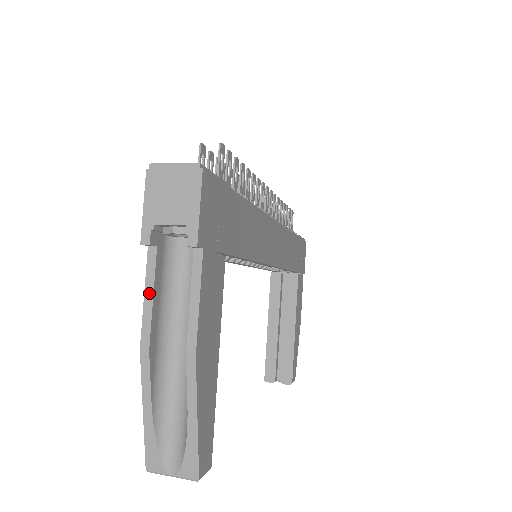
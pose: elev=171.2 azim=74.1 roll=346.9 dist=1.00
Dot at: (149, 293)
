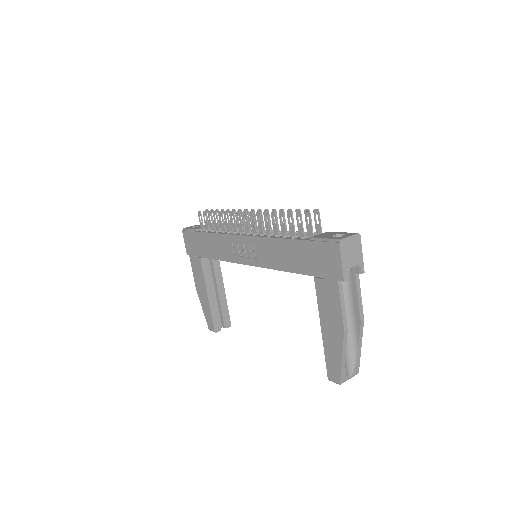
Dot at: (343, 303)
